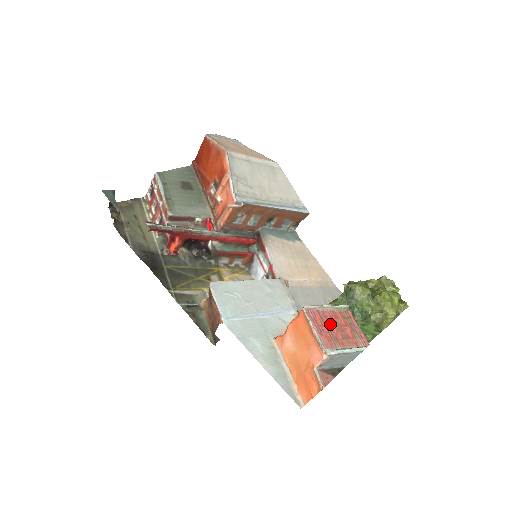
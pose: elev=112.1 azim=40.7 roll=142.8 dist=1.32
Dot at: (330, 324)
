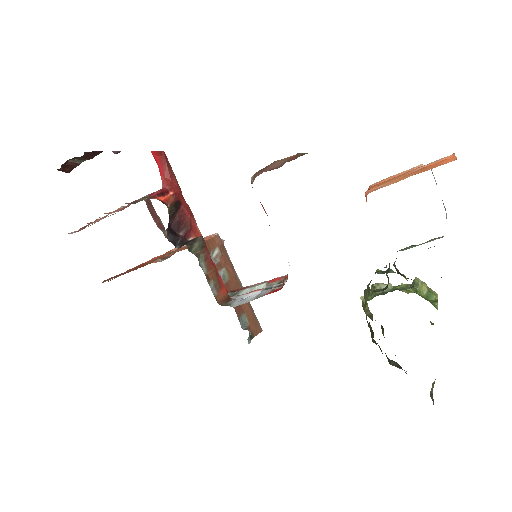
Dot at: occluded
